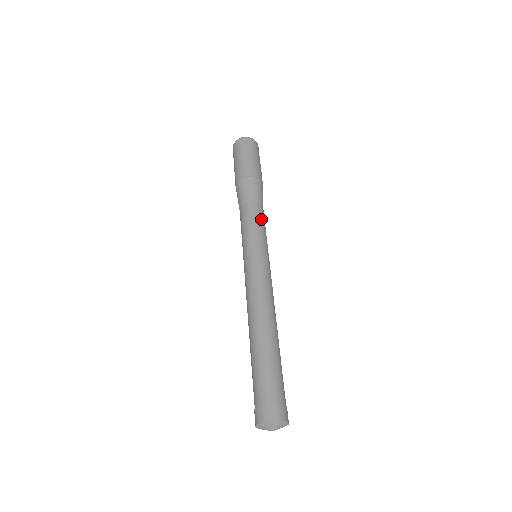
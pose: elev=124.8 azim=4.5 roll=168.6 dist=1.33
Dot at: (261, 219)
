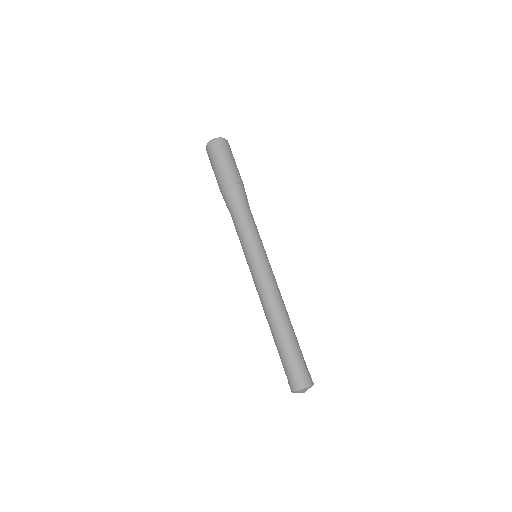
Dot at: (254, 223)
